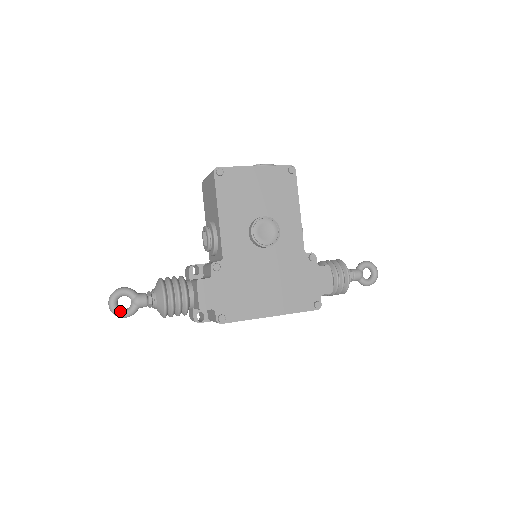
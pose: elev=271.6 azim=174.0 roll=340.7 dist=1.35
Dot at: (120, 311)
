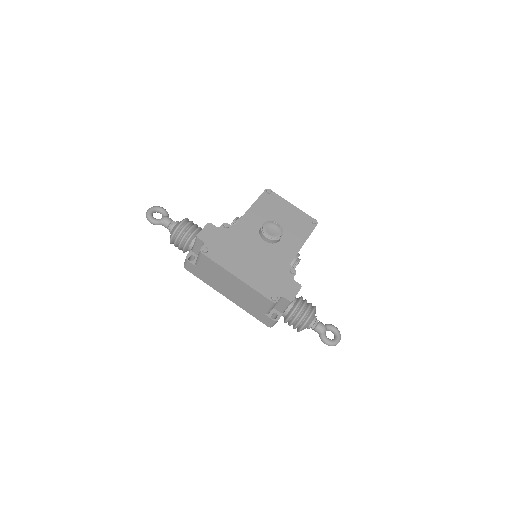
Dot at: (151, 215)
